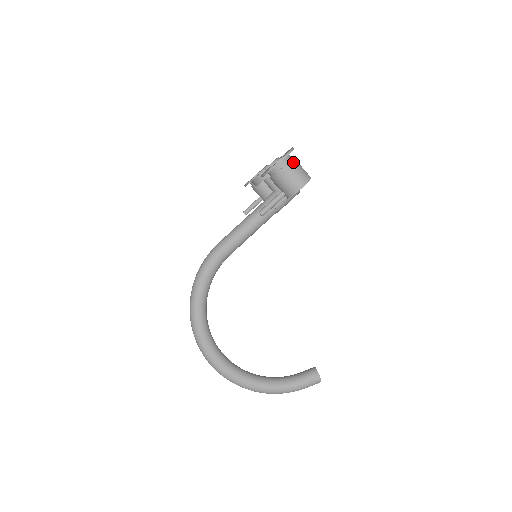
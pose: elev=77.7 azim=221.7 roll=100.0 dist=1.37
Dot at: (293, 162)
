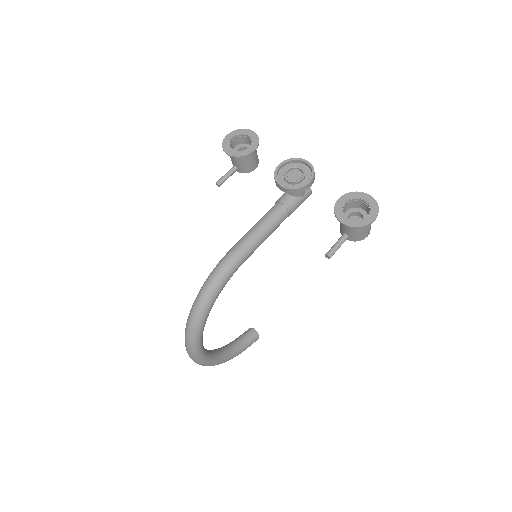
Dot at: occluded
